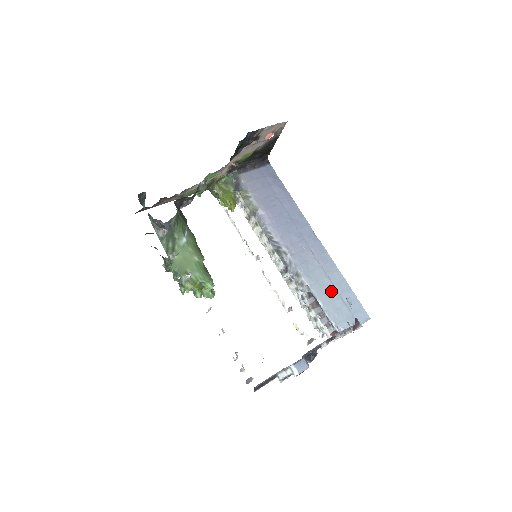
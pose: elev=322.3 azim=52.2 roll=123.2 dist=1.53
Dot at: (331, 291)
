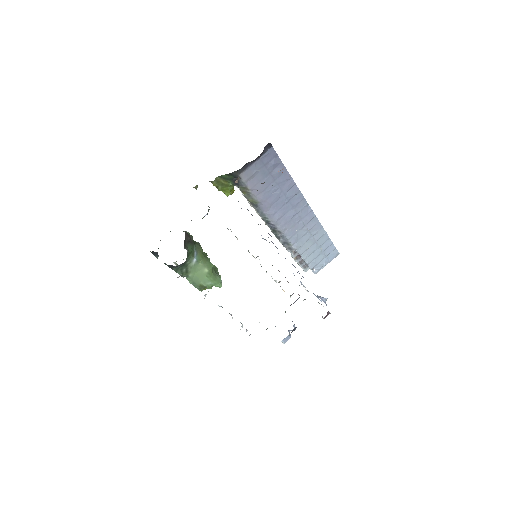
Dot at: (313, 247)
